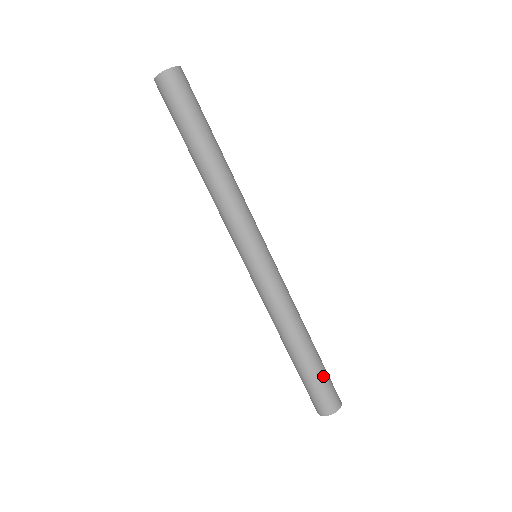
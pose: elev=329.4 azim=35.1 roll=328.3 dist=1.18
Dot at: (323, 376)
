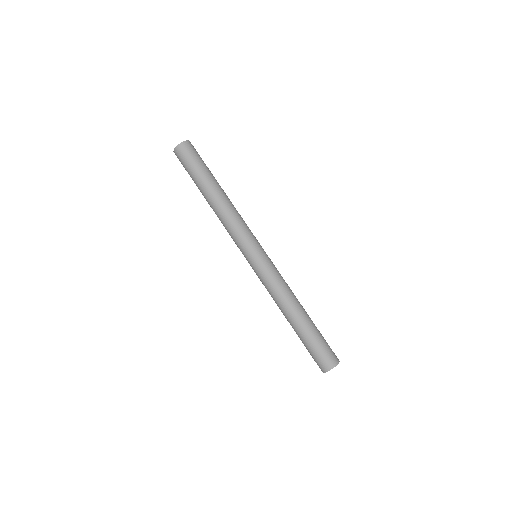
Dot at: (317, 341)
